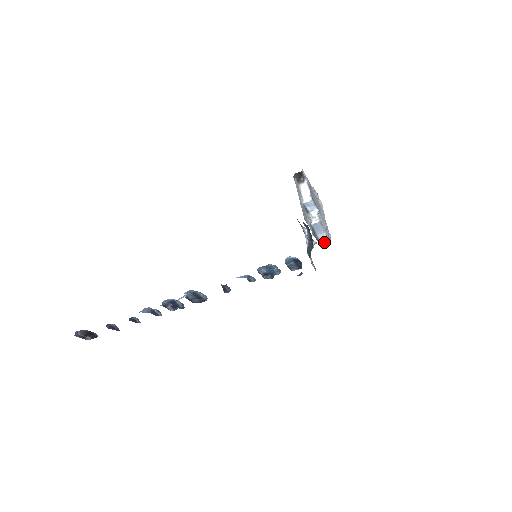
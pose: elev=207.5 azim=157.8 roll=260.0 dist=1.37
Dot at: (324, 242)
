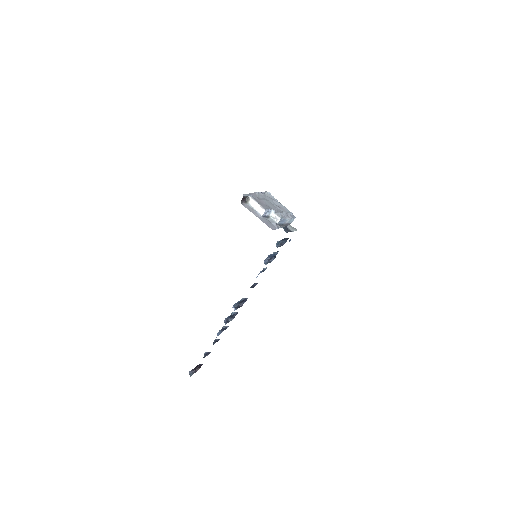
Dot at: (291, 221)
